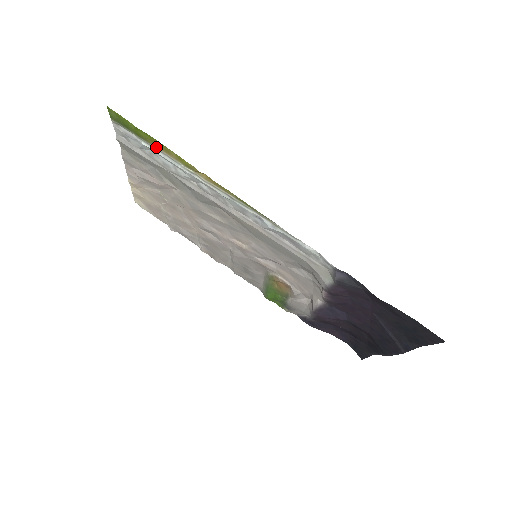
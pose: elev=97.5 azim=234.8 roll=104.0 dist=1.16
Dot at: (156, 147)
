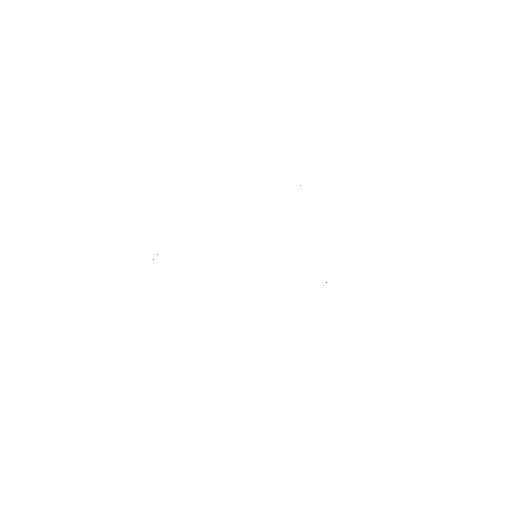
Dot at: occluded
